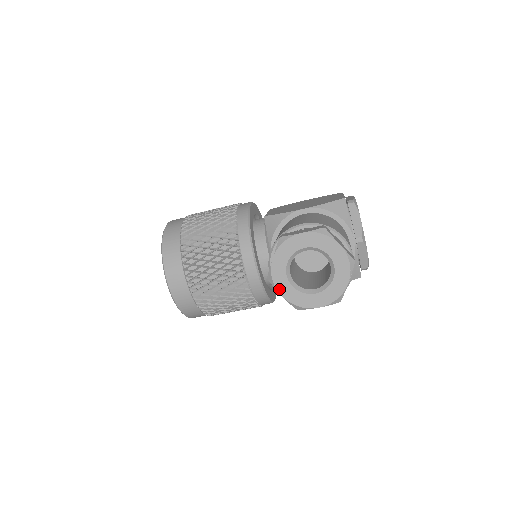
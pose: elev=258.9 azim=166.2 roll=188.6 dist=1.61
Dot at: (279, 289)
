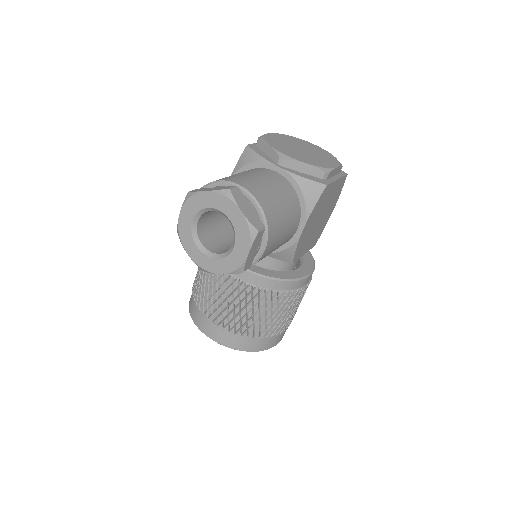
Dot at: (213, 271)
